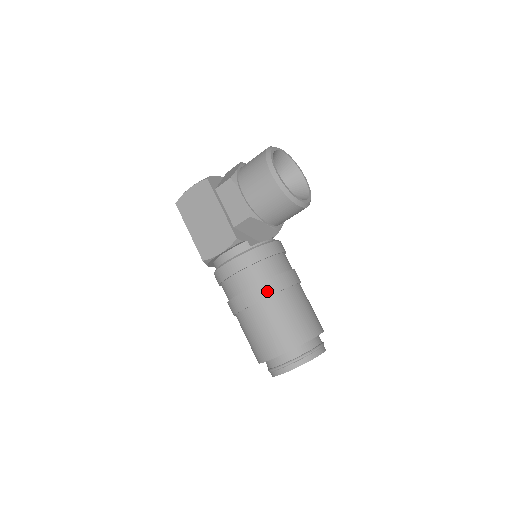
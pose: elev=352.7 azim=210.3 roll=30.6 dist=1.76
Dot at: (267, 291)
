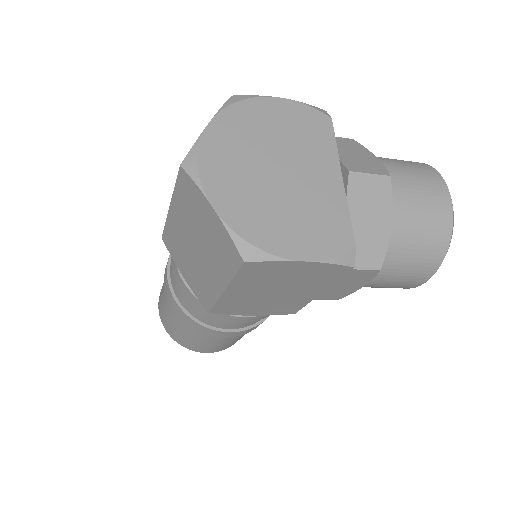
Dot at: occluded
